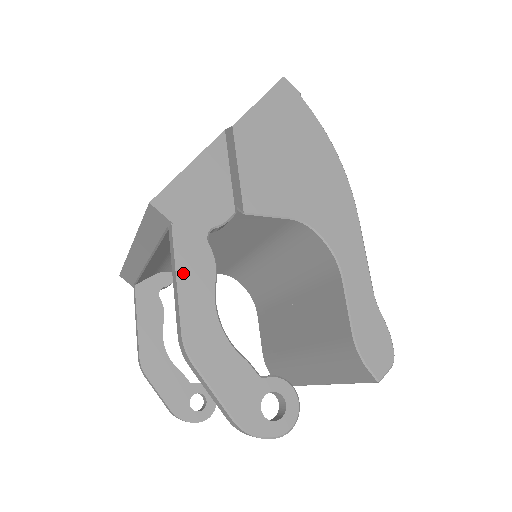
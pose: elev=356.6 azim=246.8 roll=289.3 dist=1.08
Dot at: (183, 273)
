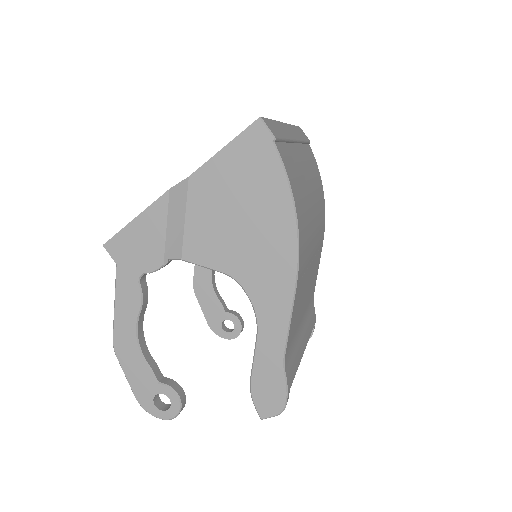
Dot at: (118, 301)
